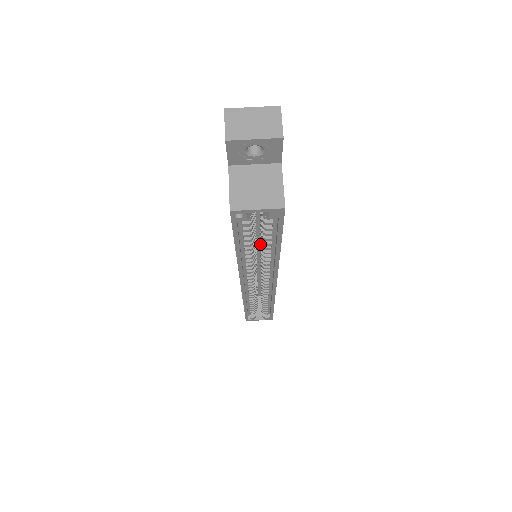
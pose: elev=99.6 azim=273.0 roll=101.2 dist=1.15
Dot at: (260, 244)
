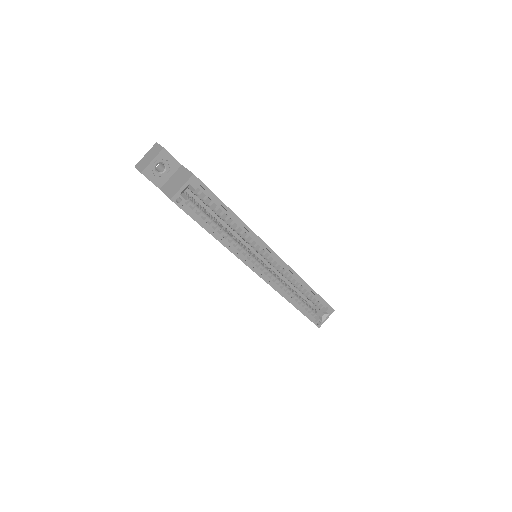
Dot at: (246, 242)
